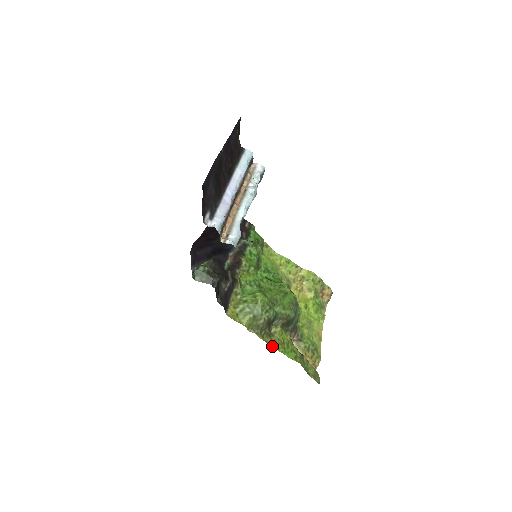
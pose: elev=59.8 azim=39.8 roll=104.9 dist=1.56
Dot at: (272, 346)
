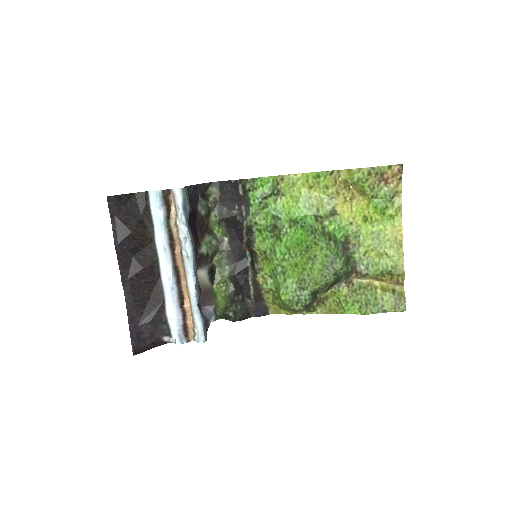
Dot at: (328, 313)
